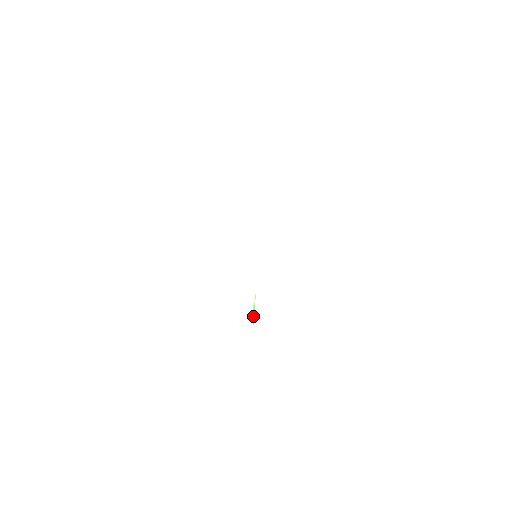
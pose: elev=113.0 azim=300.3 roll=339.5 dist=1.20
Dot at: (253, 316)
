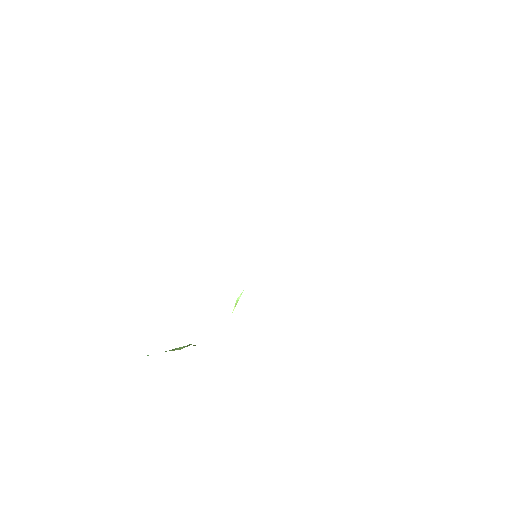
Dot at: occluded
